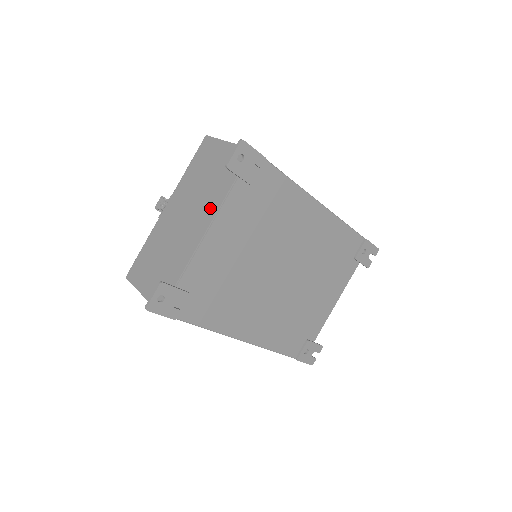
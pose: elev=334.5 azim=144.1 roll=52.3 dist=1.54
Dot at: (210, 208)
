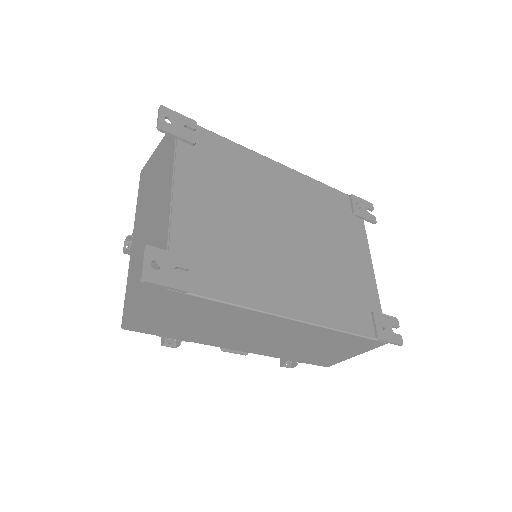
Dot at: (166, 180)
